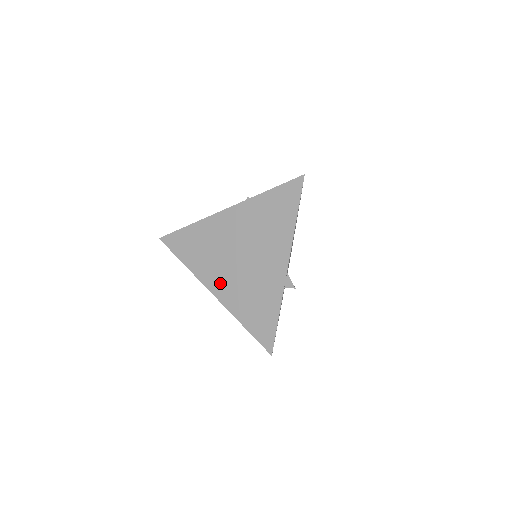
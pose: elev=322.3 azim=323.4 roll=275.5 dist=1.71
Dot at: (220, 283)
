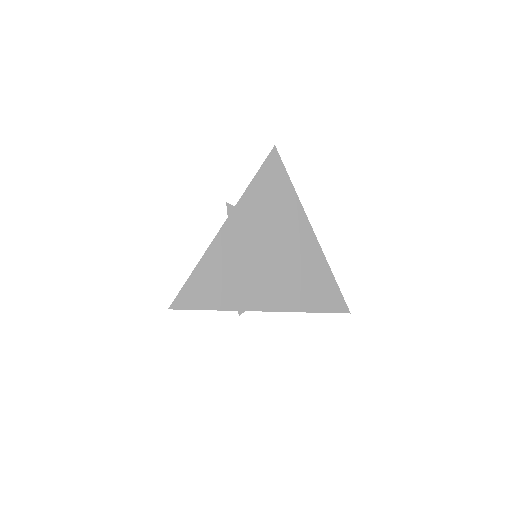
Dot at: (267, 295)
